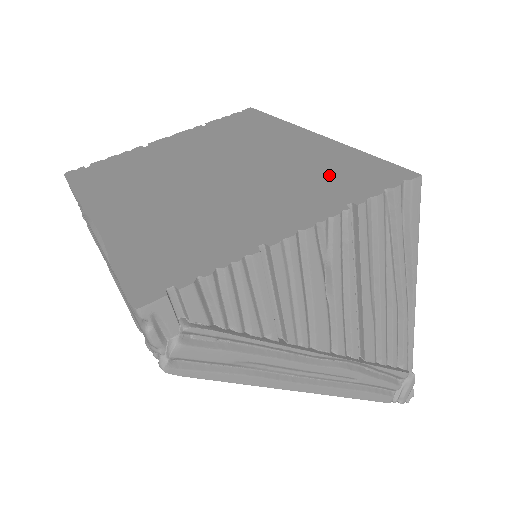
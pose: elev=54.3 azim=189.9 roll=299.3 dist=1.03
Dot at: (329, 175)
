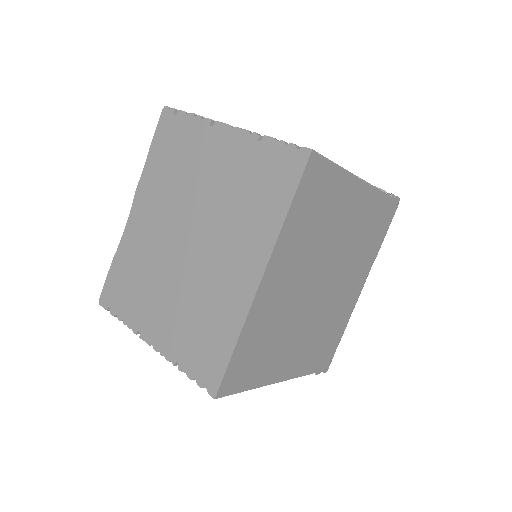
Dot at: (202, 333)
